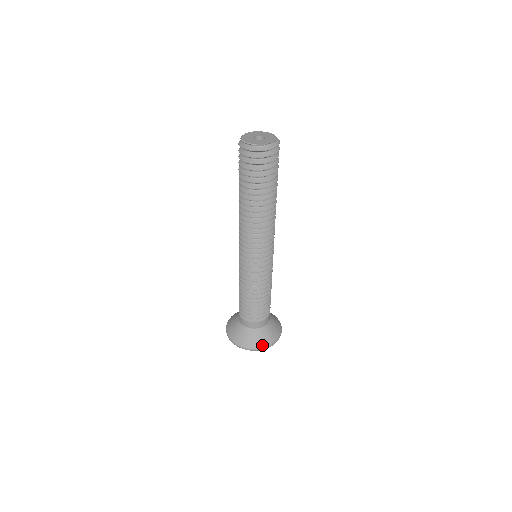
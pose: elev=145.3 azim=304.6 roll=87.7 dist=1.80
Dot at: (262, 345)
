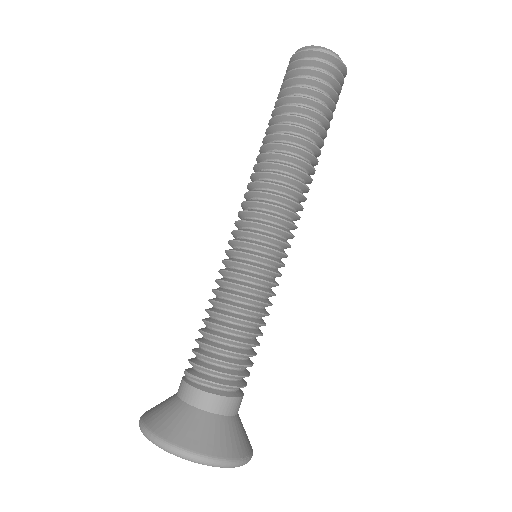
Dot at: (225, 453)
